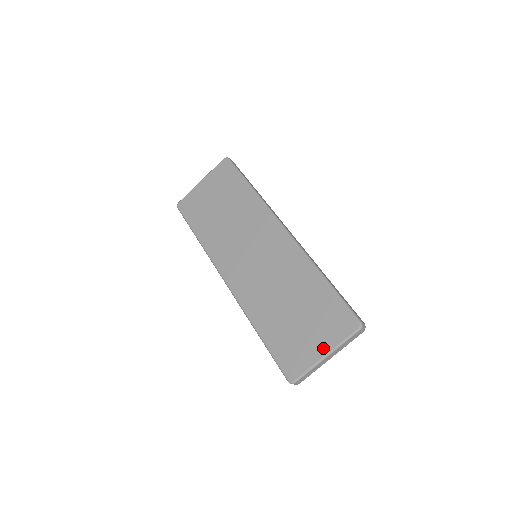
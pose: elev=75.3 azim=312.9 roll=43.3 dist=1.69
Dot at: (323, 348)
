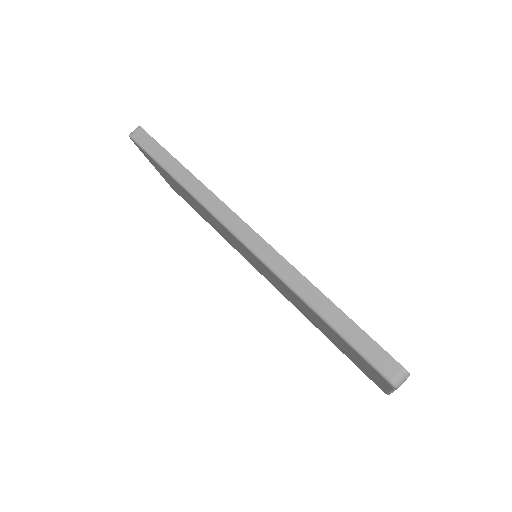
Dot at: (381, 384)
